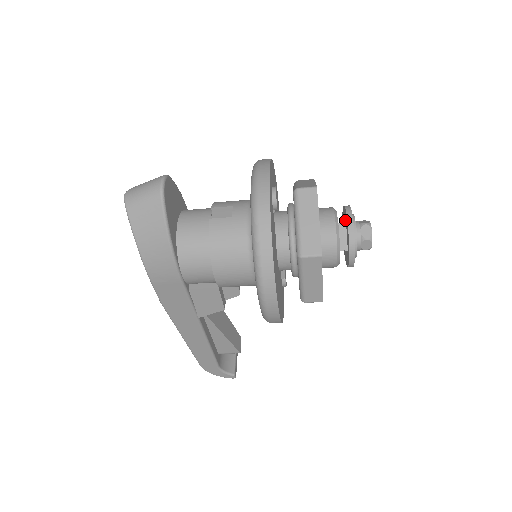
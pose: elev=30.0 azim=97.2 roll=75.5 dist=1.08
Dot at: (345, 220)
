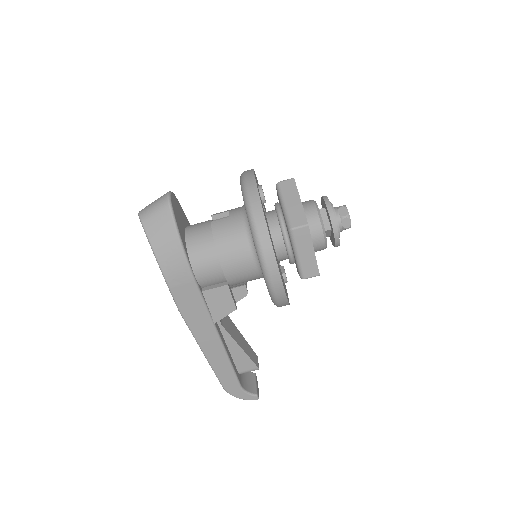
Dot at: (324, 207)
